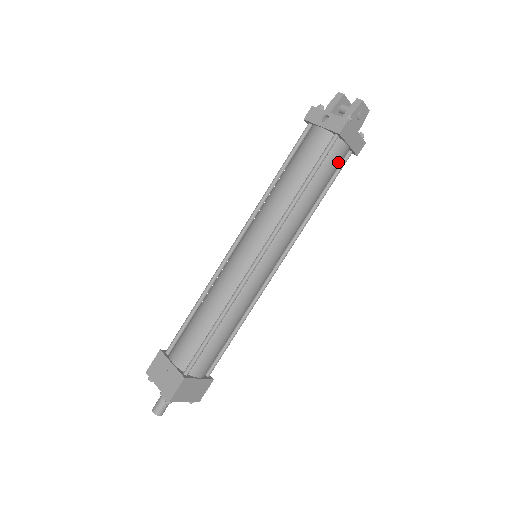
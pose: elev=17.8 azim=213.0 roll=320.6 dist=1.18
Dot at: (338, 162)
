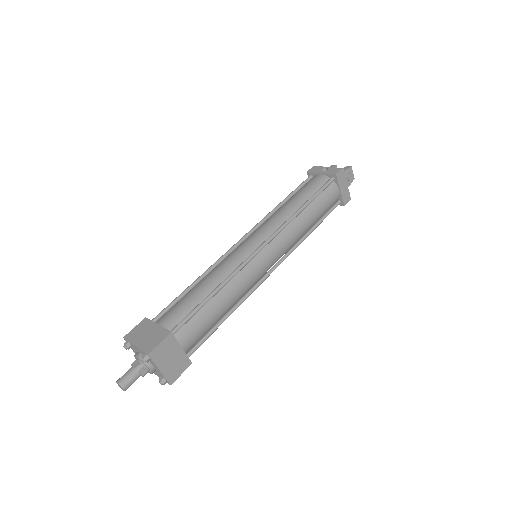
Dot at: (331, 201)
